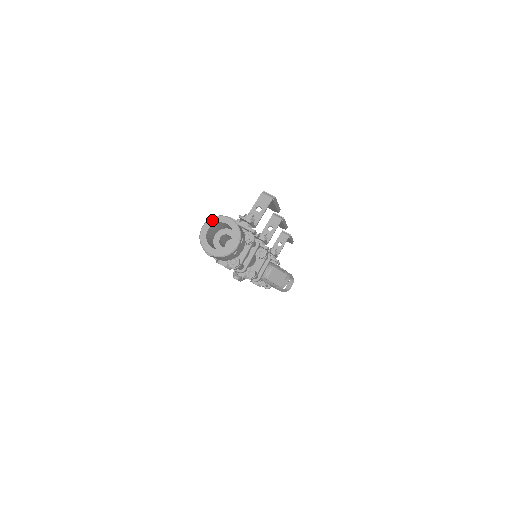
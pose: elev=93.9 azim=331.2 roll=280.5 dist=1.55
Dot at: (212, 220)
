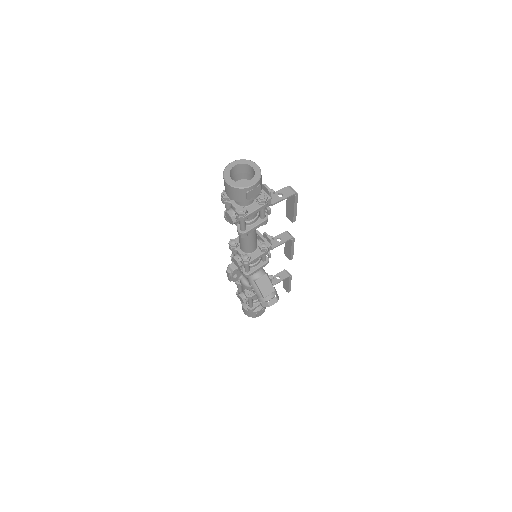
Dot at: (242, 160)
